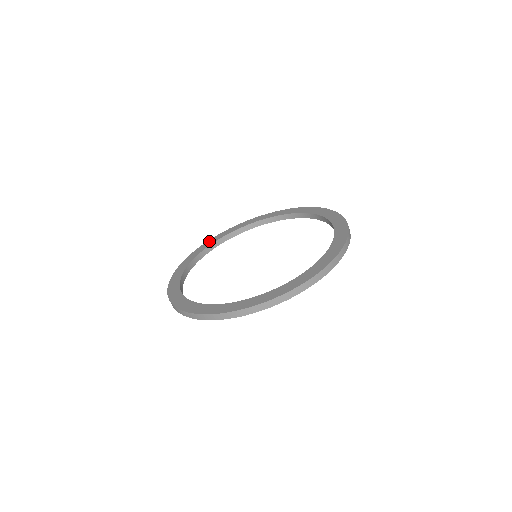
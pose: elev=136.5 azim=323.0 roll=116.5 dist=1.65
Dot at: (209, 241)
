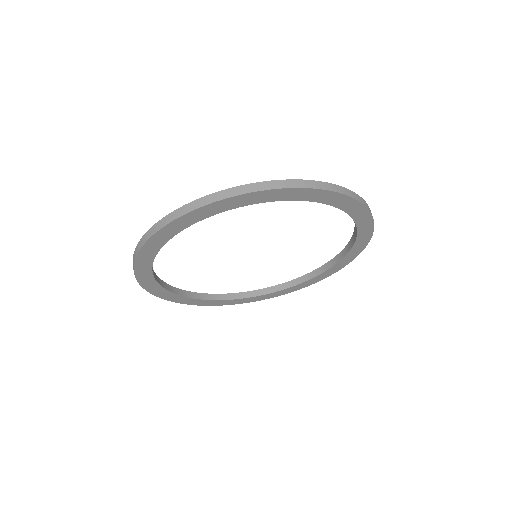
Dot at: occluded
